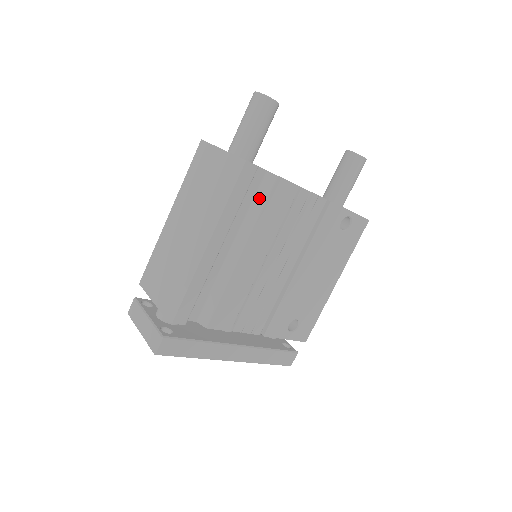
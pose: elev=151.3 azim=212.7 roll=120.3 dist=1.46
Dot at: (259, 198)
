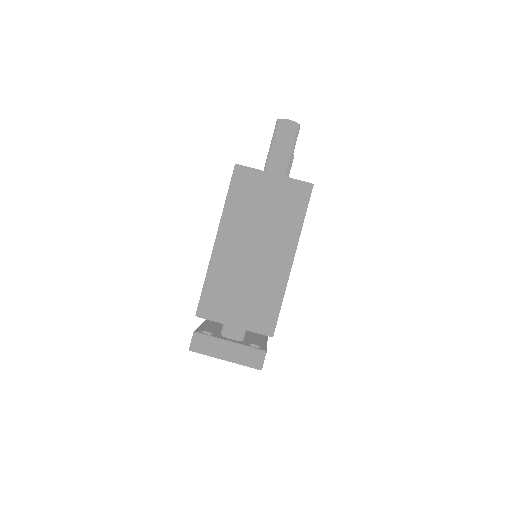
Dot at: occluded
